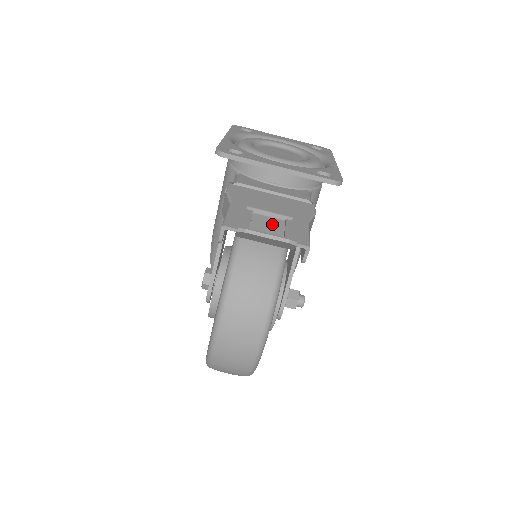
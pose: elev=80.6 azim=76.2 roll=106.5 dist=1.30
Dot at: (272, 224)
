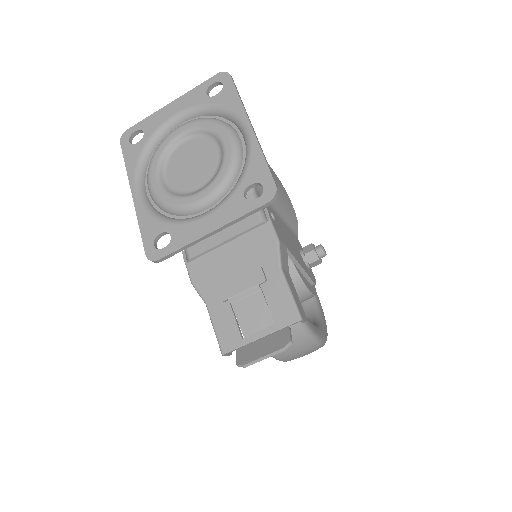
Dot at: (254, 307)
